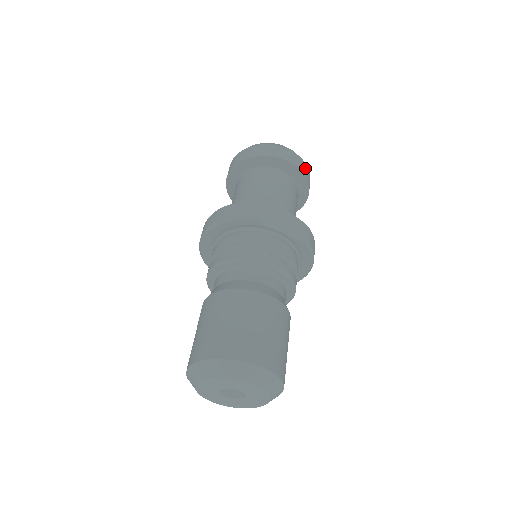
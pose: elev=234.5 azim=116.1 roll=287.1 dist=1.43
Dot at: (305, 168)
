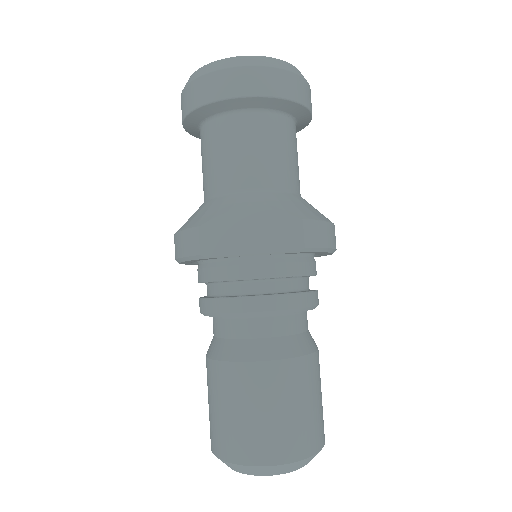
Dot at: (282, 80)
